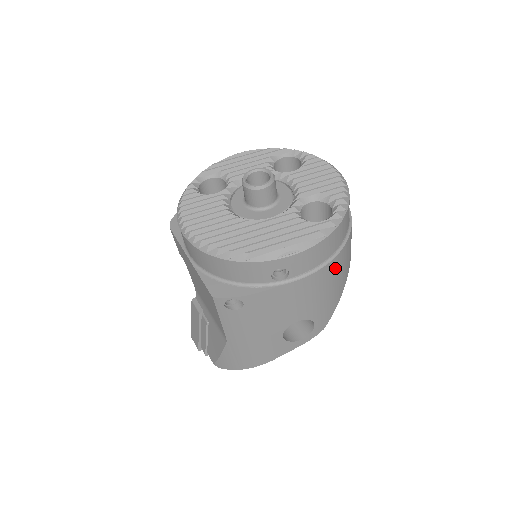
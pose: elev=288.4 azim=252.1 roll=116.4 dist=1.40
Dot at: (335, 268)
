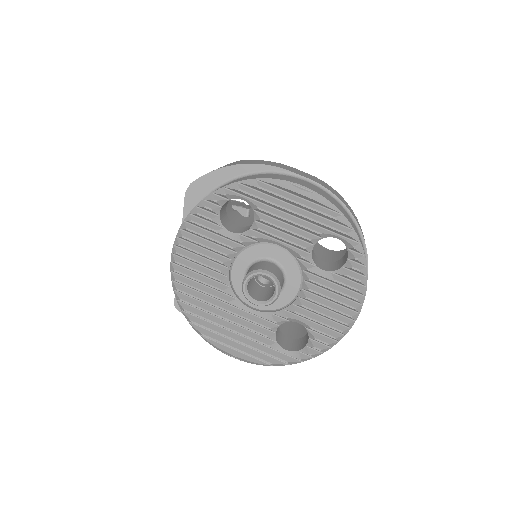
Dot at: occluded
